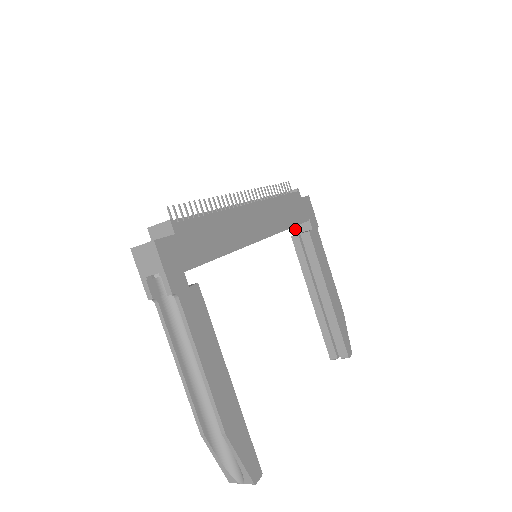
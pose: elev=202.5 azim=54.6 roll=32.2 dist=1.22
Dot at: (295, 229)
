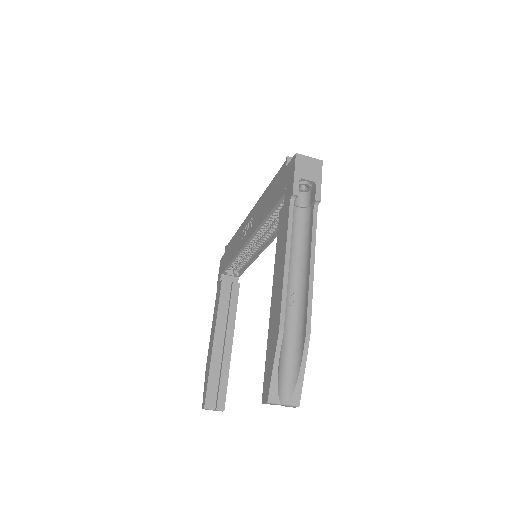
Dot at: (223, 278)
